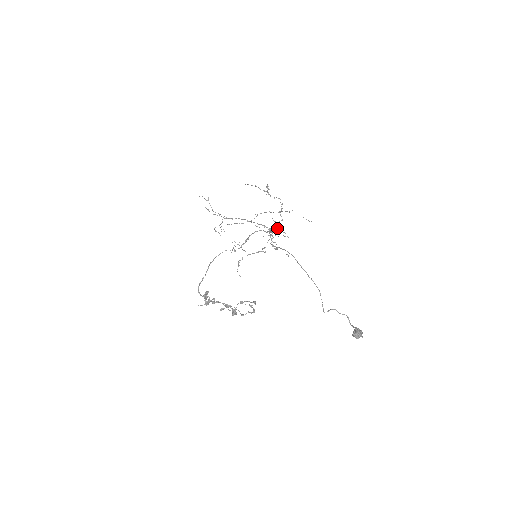
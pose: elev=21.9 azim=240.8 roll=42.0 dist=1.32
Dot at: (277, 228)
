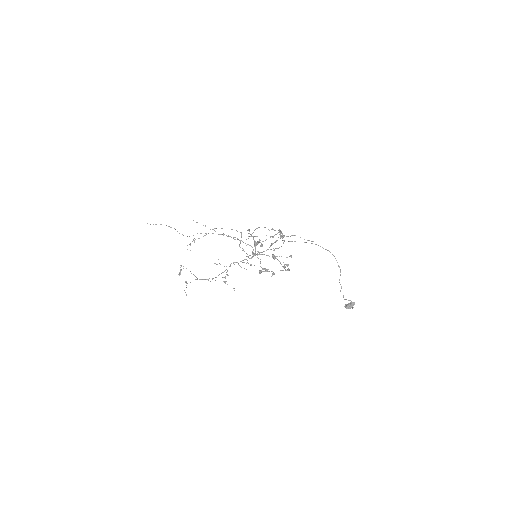
Dot at: occluded
